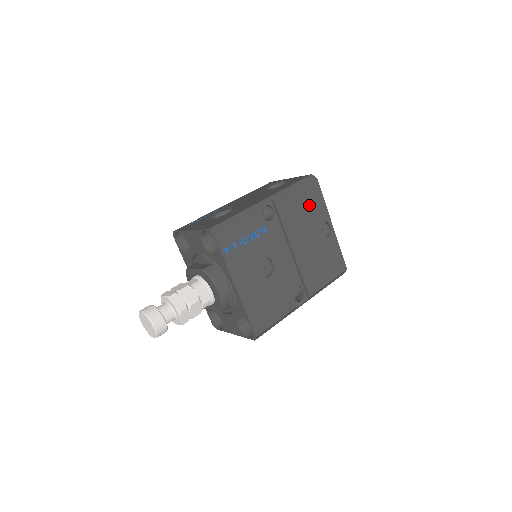
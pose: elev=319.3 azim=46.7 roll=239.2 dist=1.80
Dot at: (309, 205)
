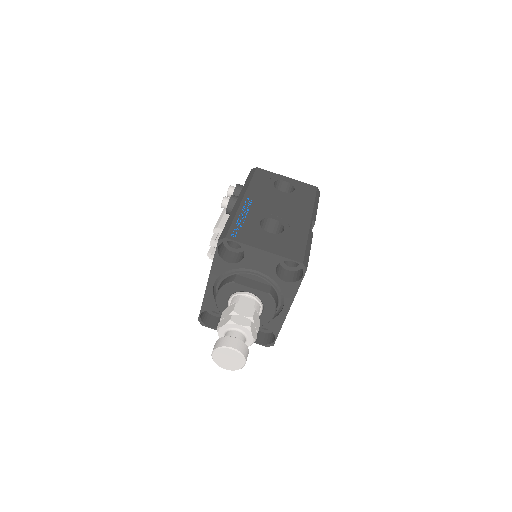
Dot at: occluded
